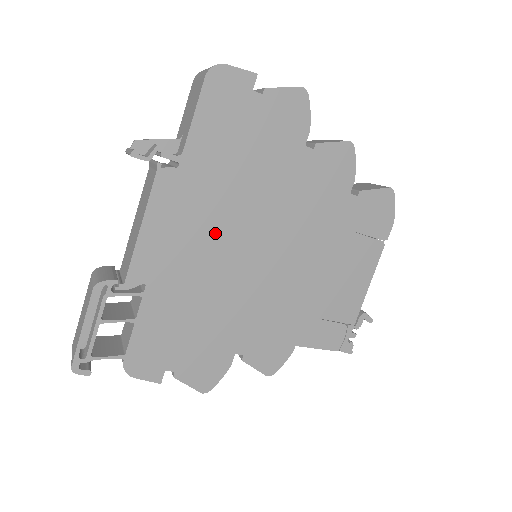
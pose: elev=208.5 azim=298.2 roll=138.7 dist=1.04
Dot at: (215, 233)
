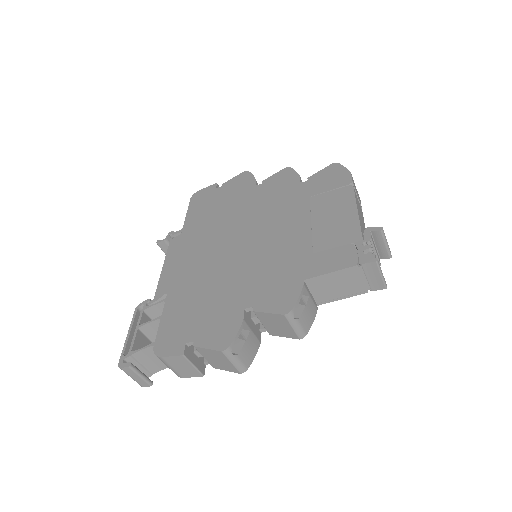
Dot at: (209, 248)
